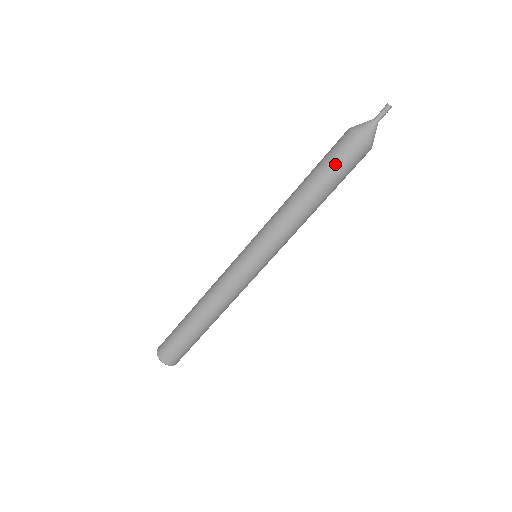
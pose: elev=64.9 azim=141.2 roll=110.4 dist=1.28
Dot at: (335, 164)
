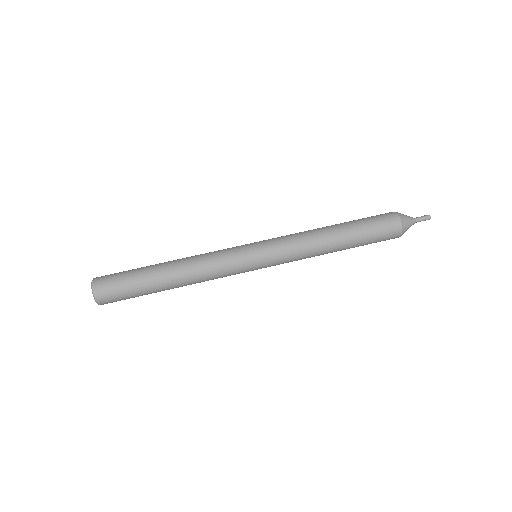
Dot at: (371, 222)
